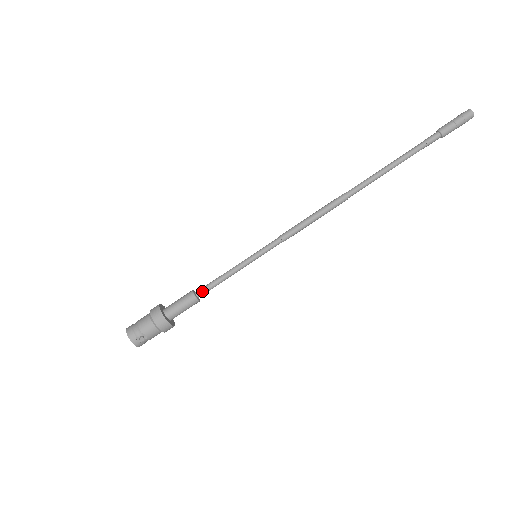
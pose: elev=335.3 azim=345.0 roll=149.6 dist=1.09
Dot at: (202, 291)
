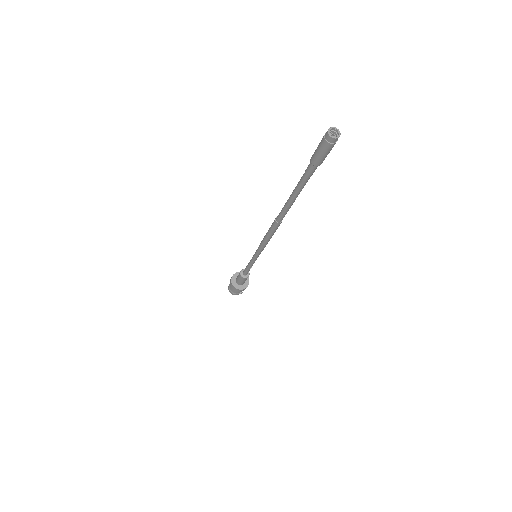
Dot at: (246, 274)
